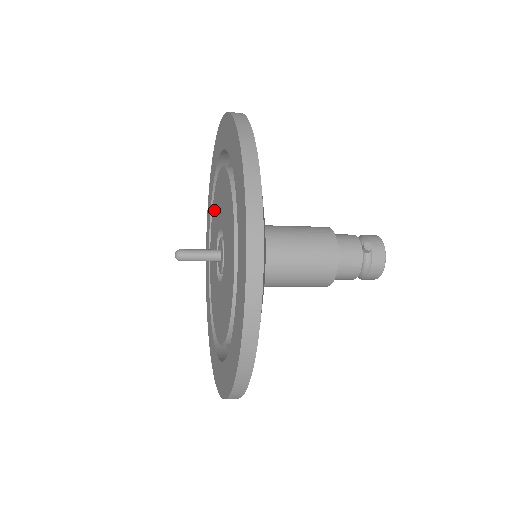
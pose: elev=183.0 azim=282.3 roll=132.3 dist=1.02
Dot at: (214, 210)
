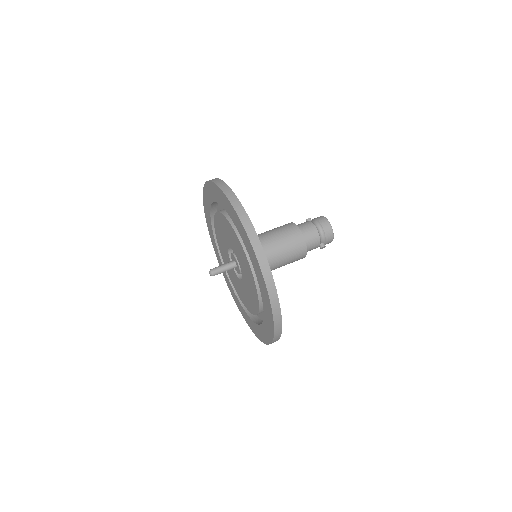
Dot at: (231, 233)
